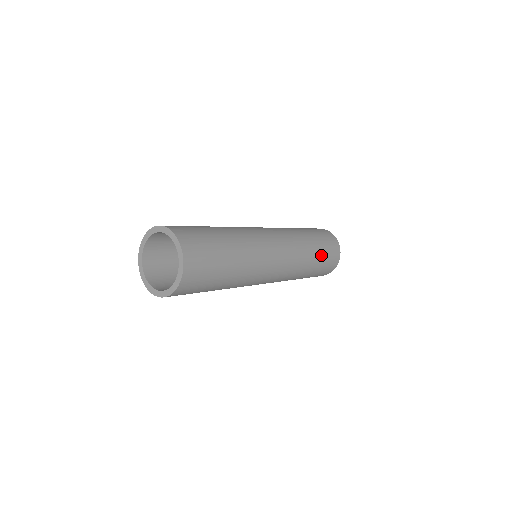
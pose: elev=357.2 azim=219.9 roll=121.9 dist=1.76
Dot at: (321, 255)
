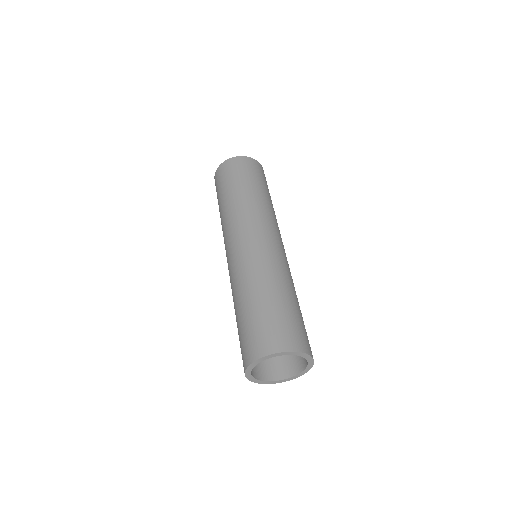
Dot at: (267, 190)
